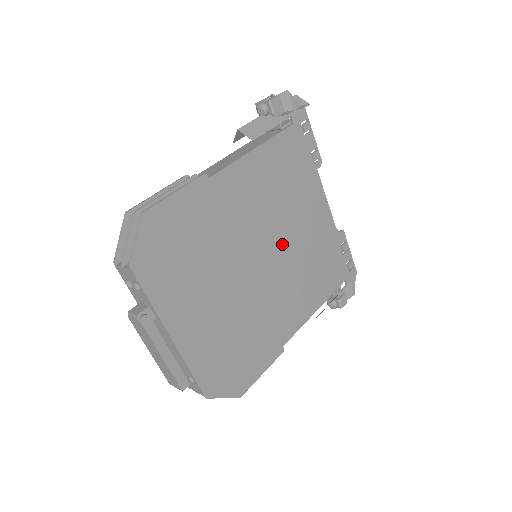
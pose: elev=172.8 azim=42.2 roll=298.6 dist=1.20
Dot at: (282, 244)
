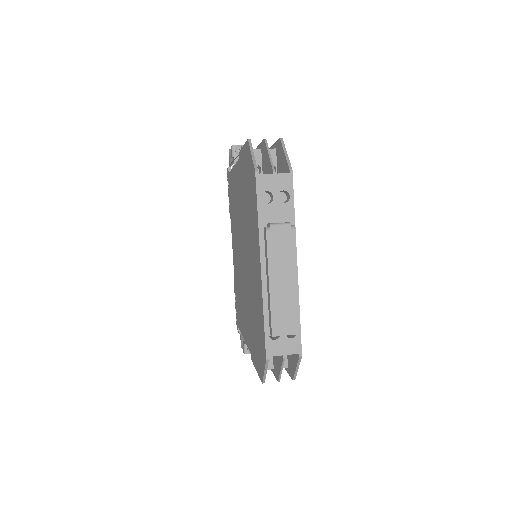
Dot at: occluded
